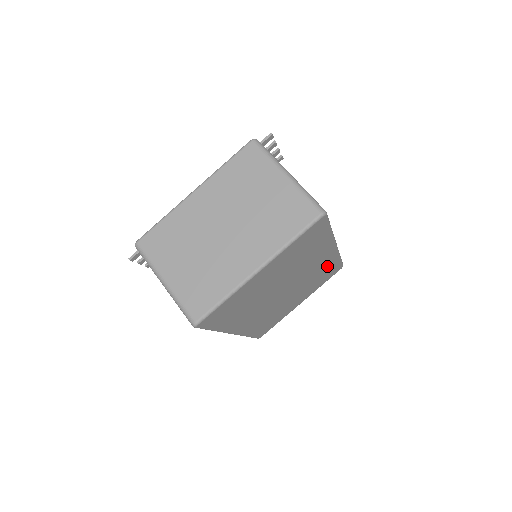
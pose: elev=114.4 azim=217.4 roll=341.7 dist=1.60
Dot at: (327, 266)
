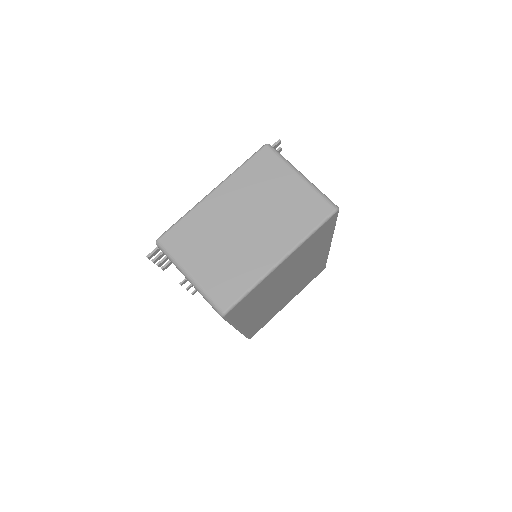
Dot at: (317, 265)
